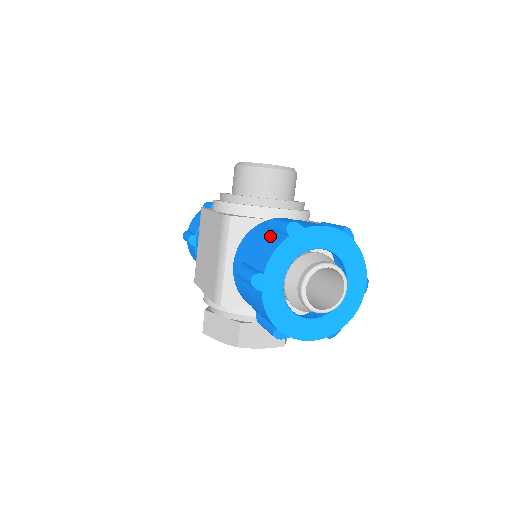
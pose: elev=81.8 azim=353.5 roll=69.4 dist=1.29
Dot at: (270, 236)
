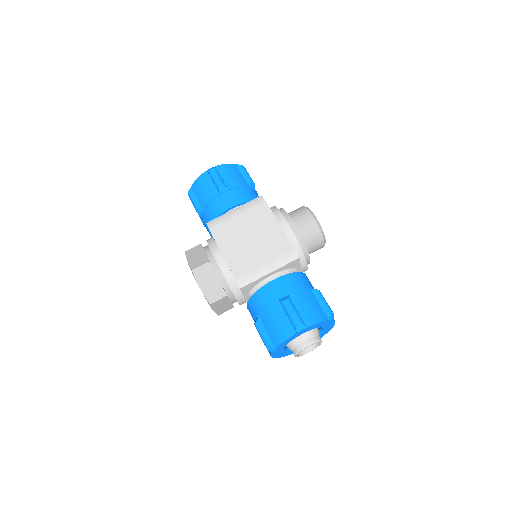
Dot at: (316, 303)
